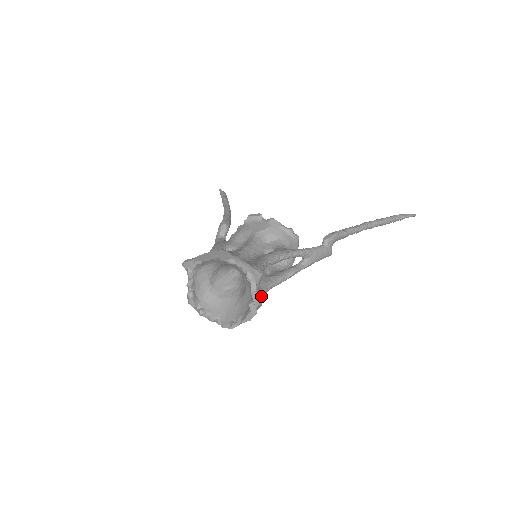
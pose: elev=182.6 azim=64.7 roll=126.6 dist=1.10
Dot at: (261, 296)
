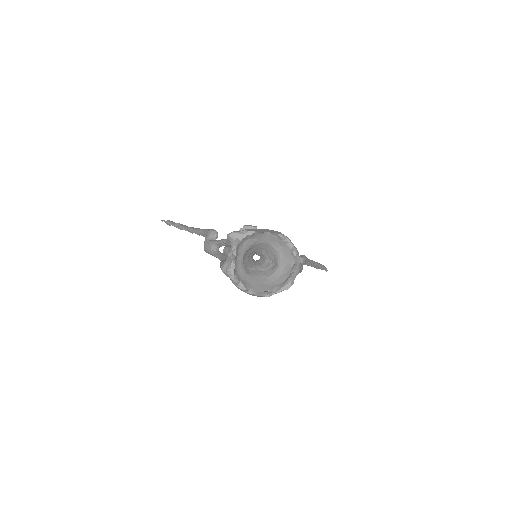
Dot at: occluded
